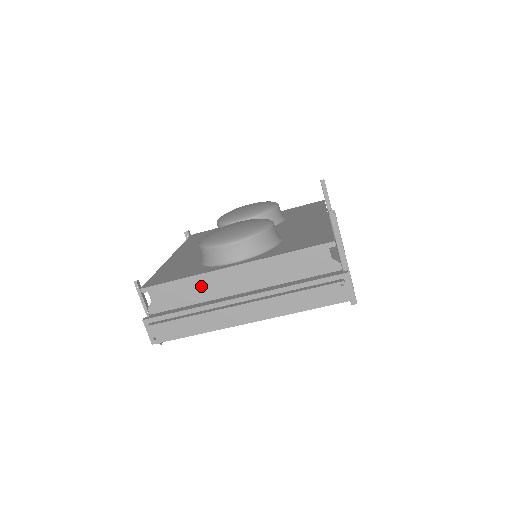
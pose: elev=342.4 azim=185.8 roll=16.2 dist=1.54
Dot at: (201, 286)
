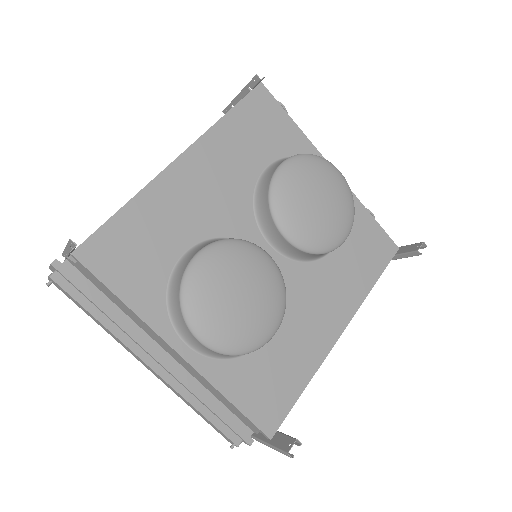
Dot at: (135, 318)
